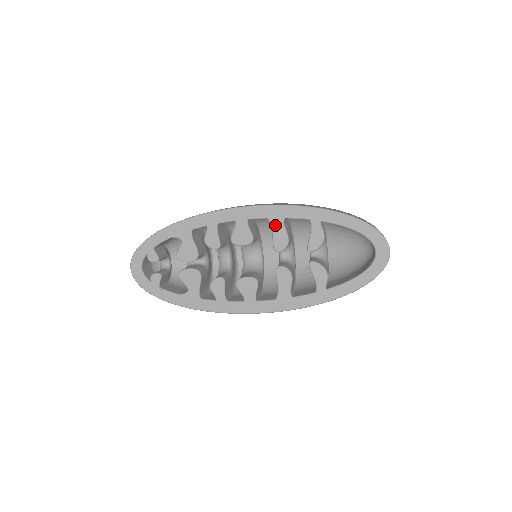
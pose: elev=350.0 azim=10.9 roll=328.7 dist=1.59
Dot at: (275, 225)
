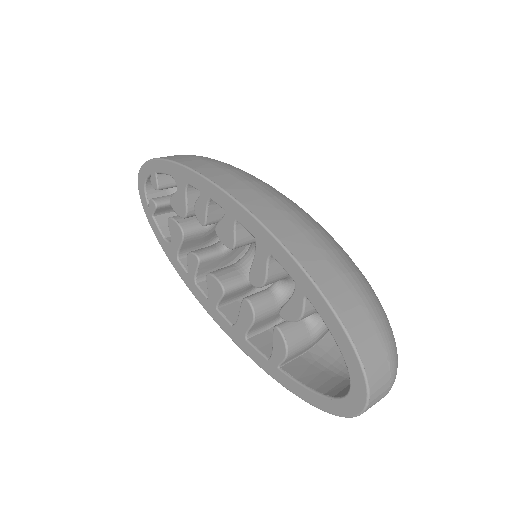
Dot at: (259, 253)
